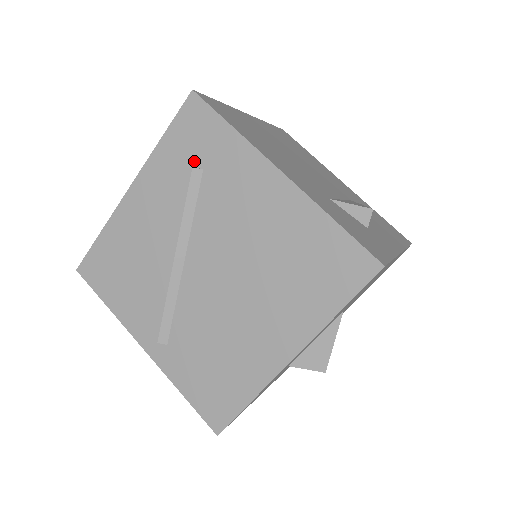
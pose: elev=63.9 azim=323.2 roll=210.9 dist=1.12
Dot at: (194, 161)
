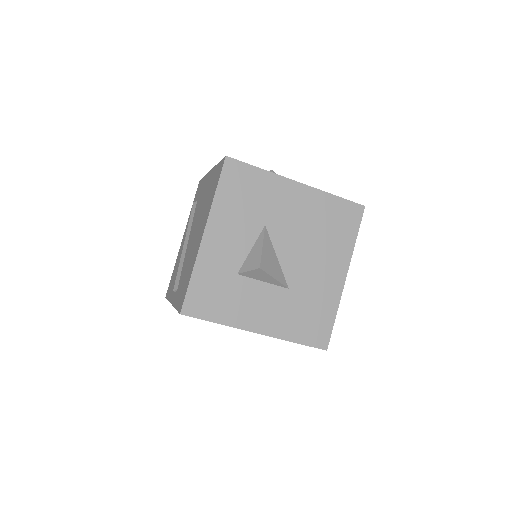
Dot at: occluded
